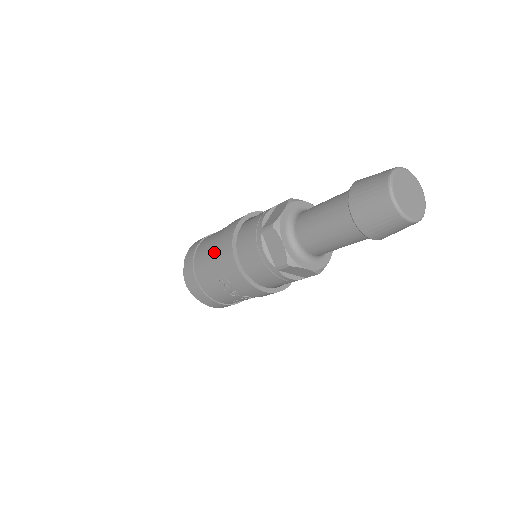
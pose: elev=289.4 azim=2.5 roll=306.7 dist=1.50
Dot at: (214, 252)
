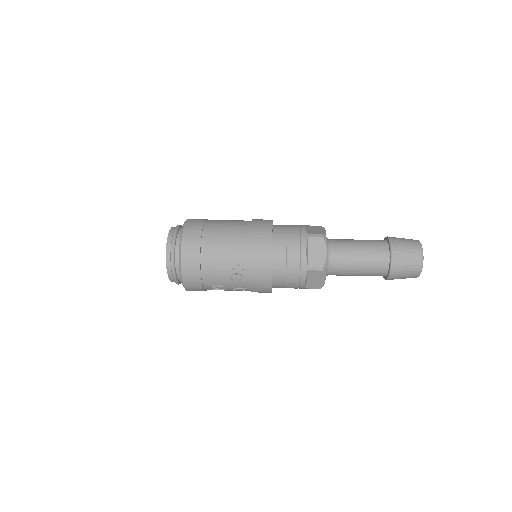
Dot at: (241, 233)
